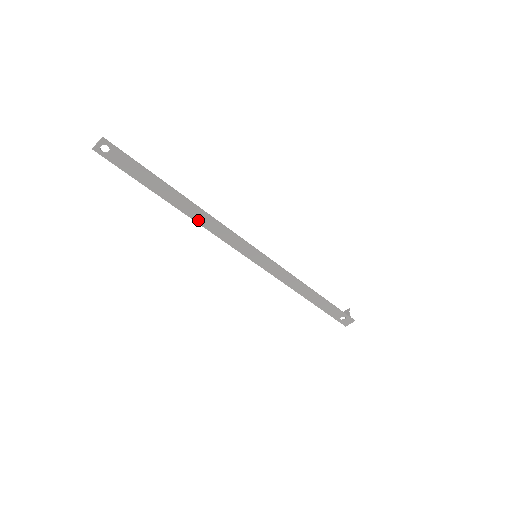
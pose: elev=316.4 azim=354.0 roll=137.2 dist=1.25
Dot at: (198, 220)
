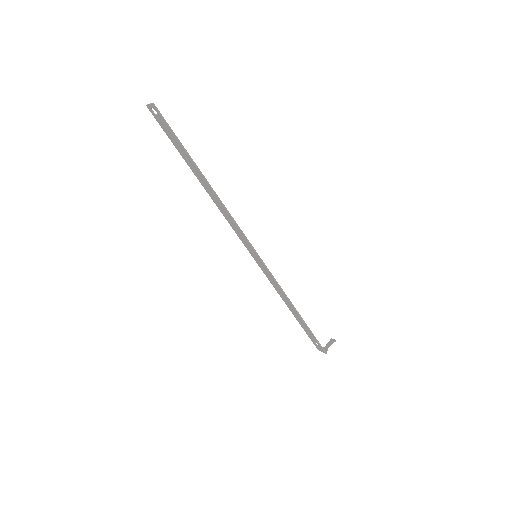
Dot at: (216, 202)
